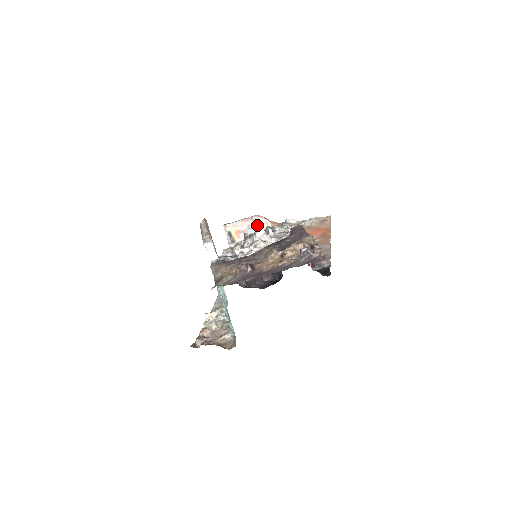
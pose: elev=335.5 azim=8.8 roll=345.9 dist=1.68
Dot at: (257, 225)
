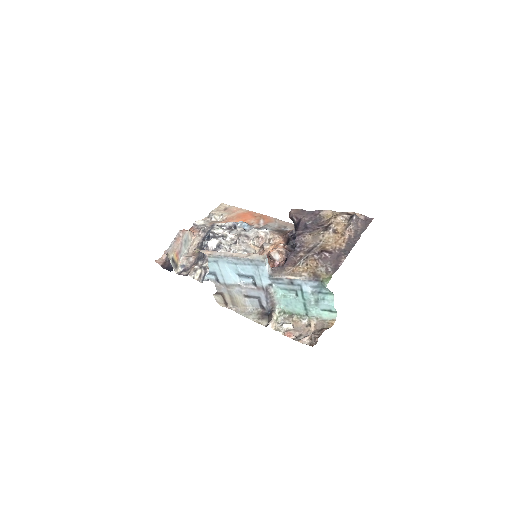
Dot at: (185, 240)
